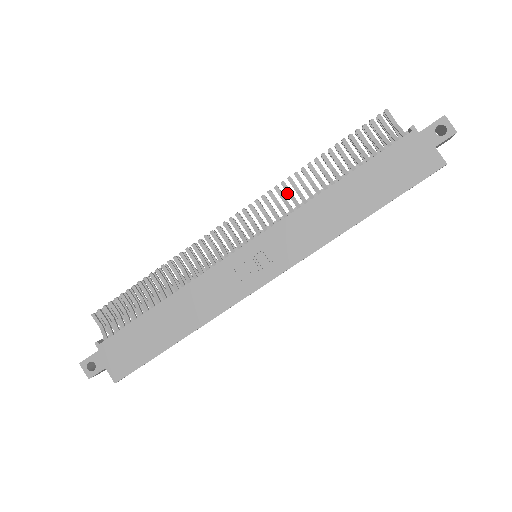
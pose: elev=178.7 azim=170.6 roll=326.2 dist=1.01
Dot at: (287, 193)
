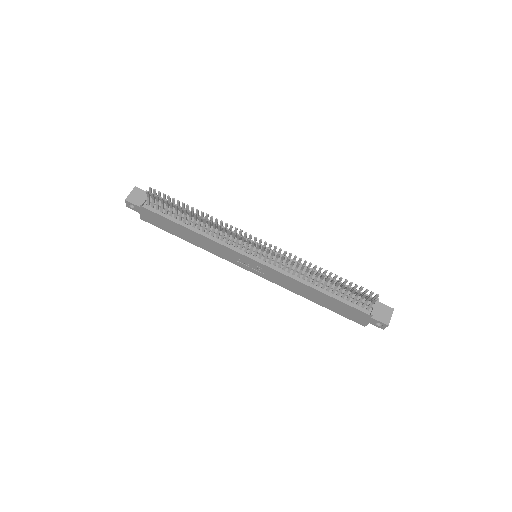
Dot at: (296, 266)
